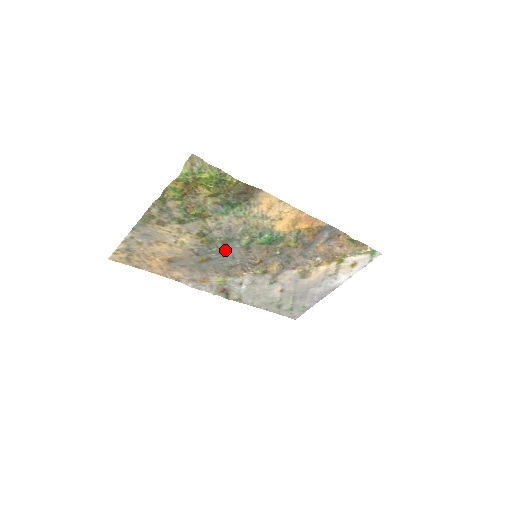
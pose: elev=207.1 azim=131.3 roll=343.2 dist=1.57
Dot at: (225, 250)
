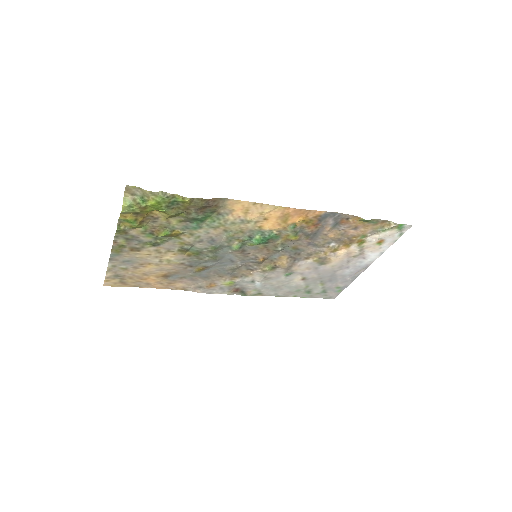
Dot at: (219, 257)
